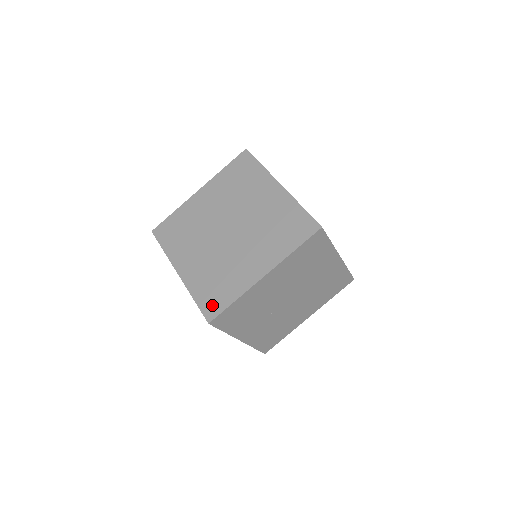
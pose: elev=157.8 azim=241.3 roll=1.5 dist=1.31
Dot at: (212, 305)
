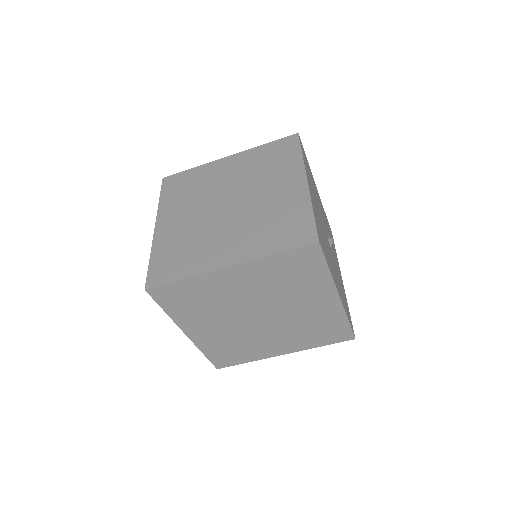
Dot at: (161, 272)
